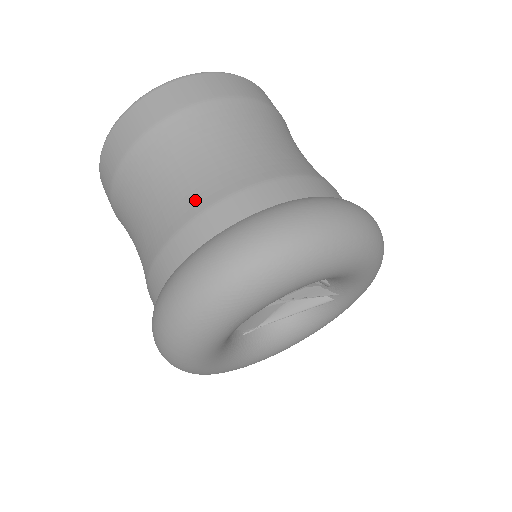
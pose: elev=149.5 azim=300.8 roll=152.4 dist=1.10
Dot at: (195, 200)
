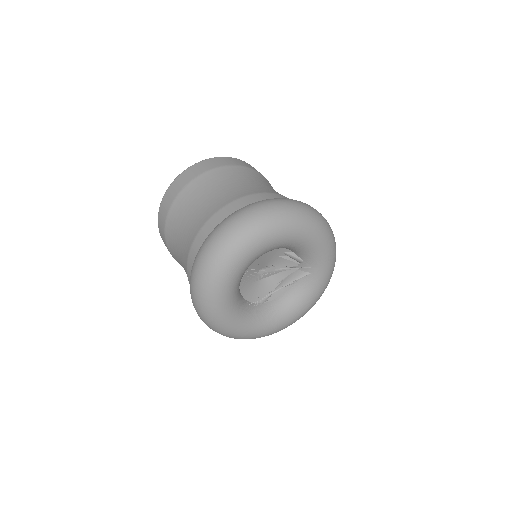
Dot at: (206, 215)
